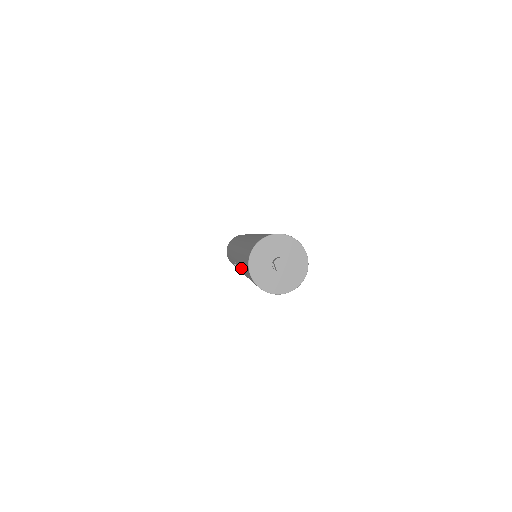
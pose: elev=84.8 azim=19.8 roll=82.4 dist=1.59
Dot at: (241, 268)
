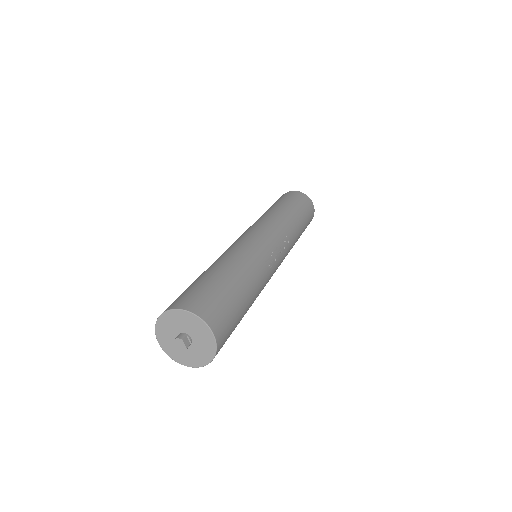
Dot at: occluded
